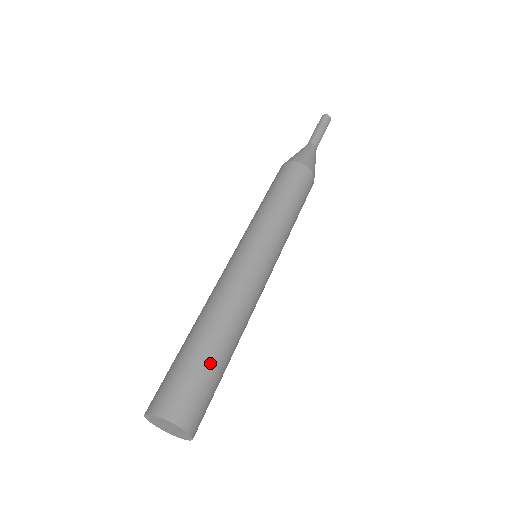
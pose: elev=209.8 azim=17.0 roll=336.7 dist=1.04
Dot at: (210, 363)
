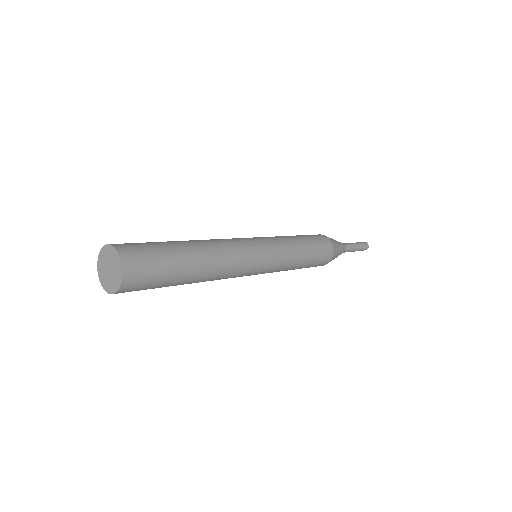
Dot at: (177, 266)
